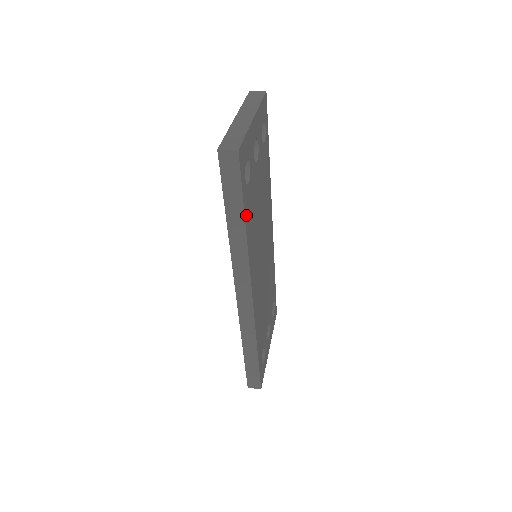
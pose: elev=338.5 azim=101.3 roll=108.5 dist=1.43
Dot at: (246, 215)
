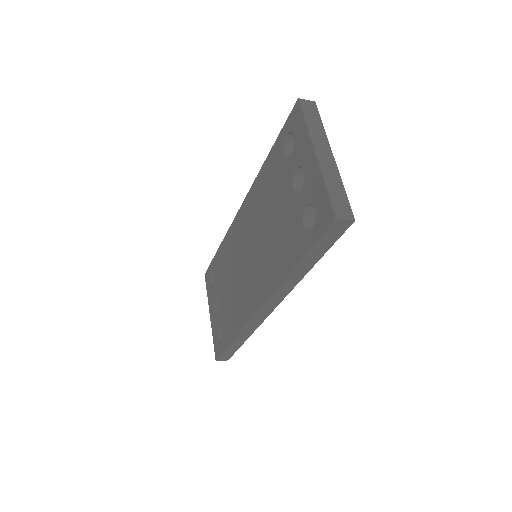
Dot at: occluded
